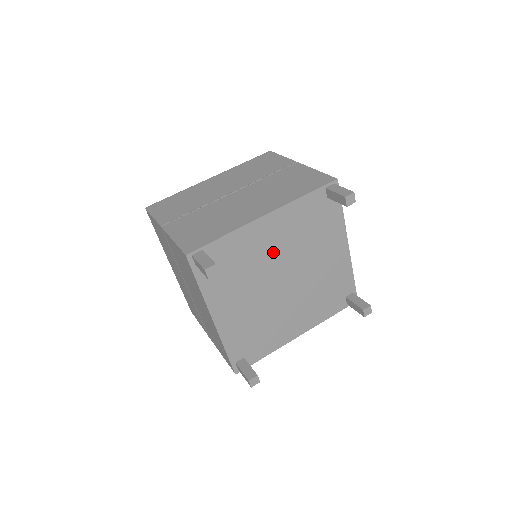
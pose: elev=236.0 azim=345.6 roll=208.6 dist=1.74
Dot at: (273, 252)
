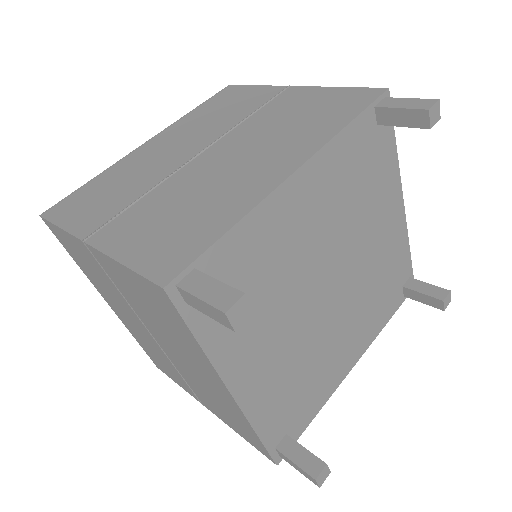
Dot at: (311, 241)
